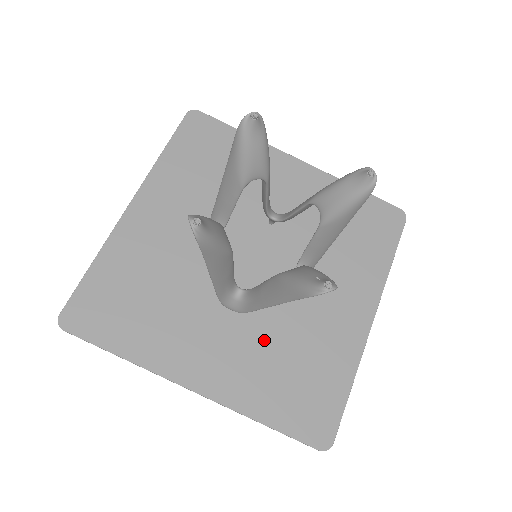
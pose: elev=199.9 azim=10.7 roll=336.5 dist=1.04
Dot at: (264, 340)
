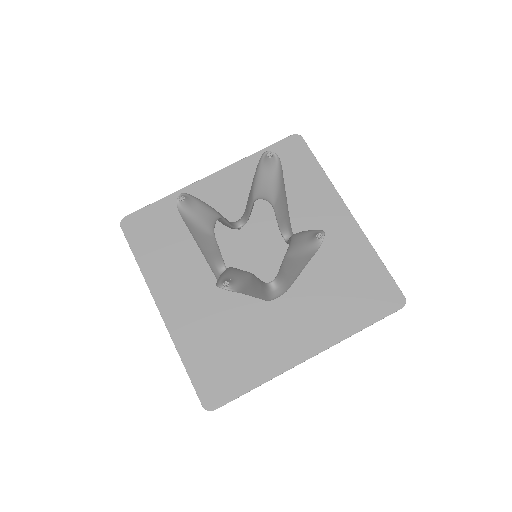
Dot at: (224, 314)
